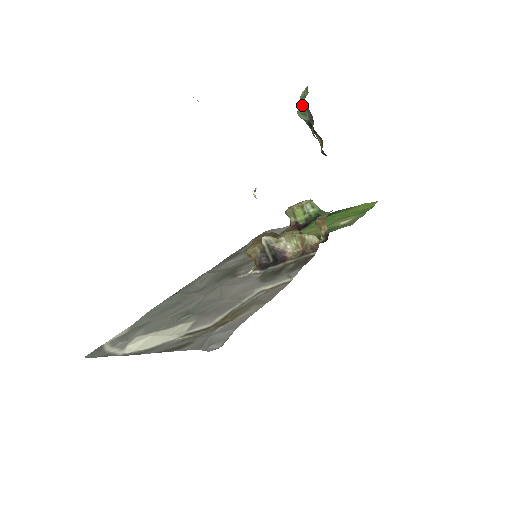
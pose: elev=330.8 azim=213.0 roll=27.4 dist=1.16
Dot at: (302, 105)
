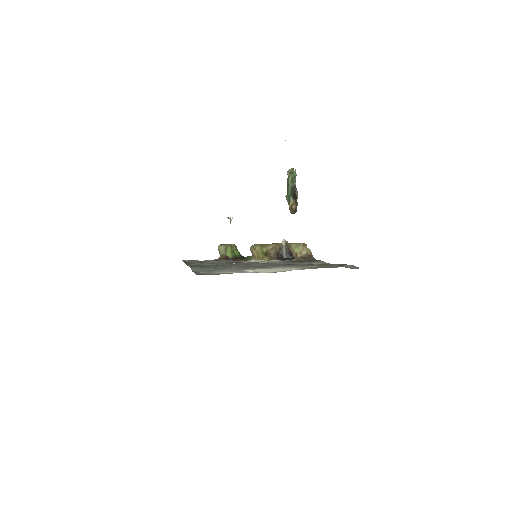
Dot at: (294, 176)
